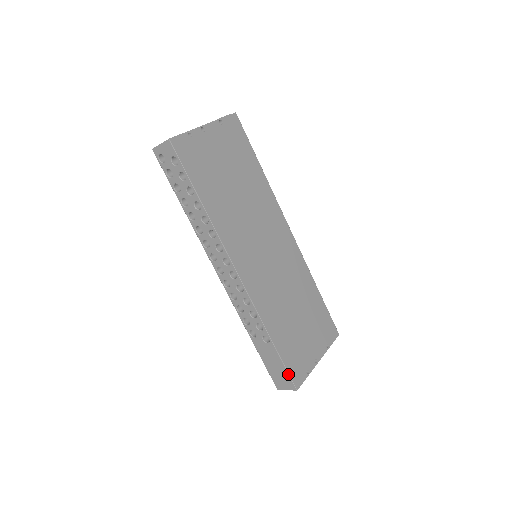
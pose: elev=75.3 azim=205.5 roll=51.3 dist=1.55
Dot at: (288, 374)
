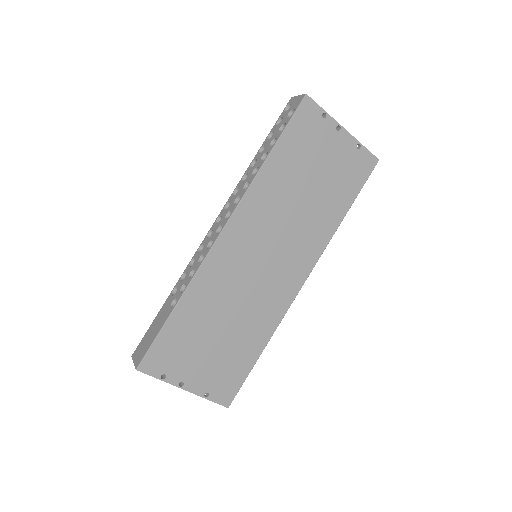
Dot at: (149, 348)
